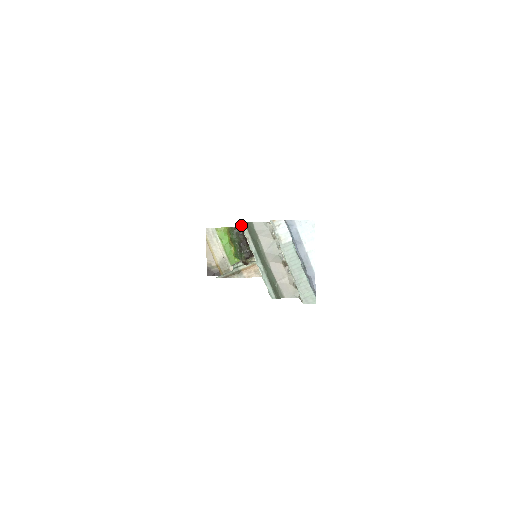
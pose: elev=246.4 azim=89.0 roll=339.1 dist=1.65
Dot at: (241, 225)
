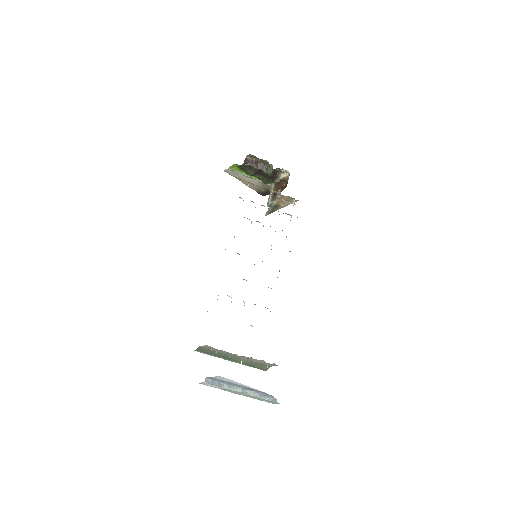
Dot at: (196, 350)
